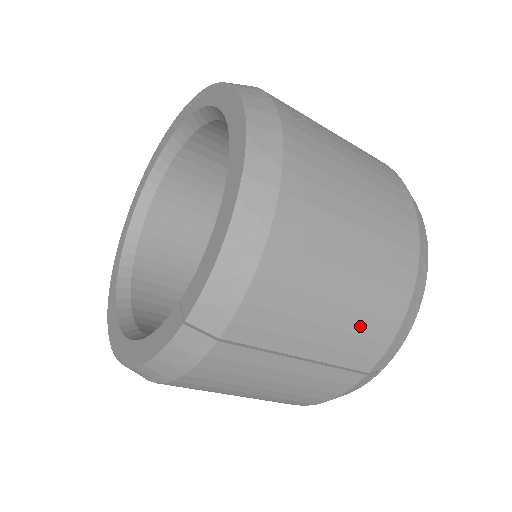
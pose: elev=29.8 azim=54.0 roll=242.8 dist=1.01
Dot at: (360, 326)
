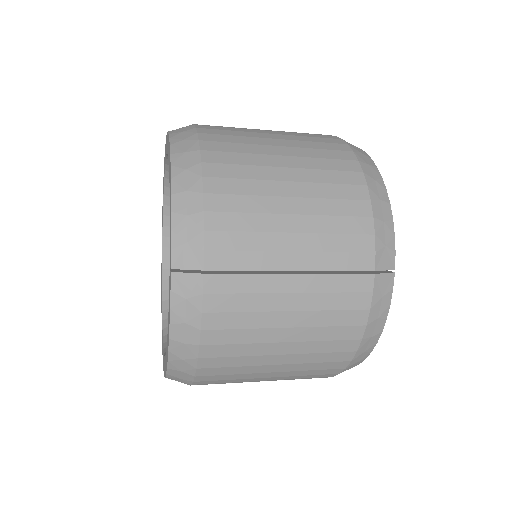
Dot at: (330, 225)
